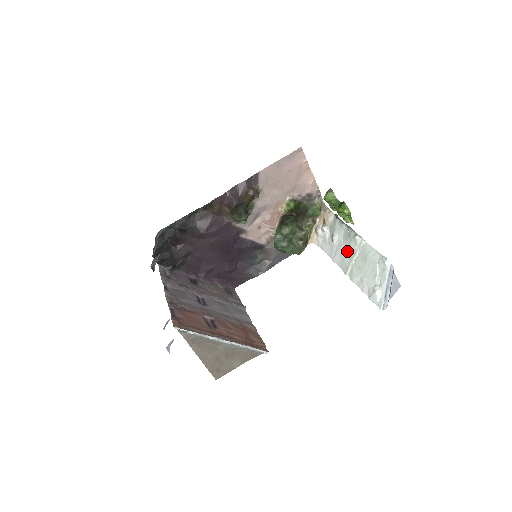
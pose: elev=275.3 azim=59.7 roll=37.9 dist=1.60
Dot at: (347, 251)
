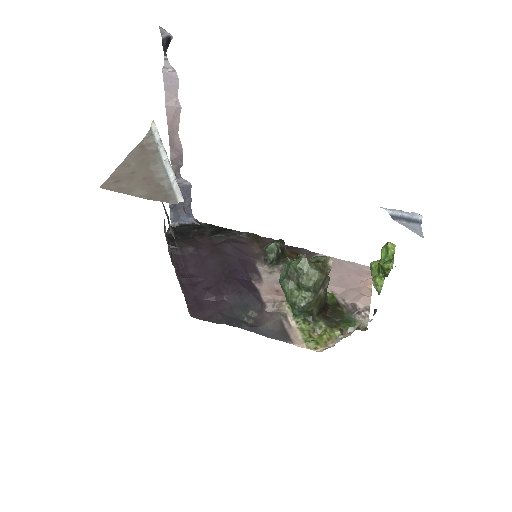
Dot at: occluded
